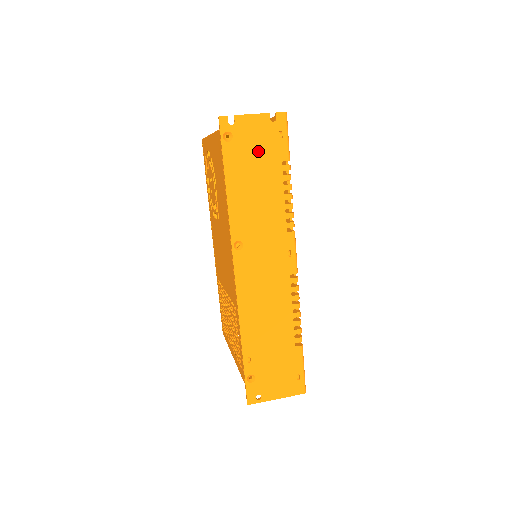
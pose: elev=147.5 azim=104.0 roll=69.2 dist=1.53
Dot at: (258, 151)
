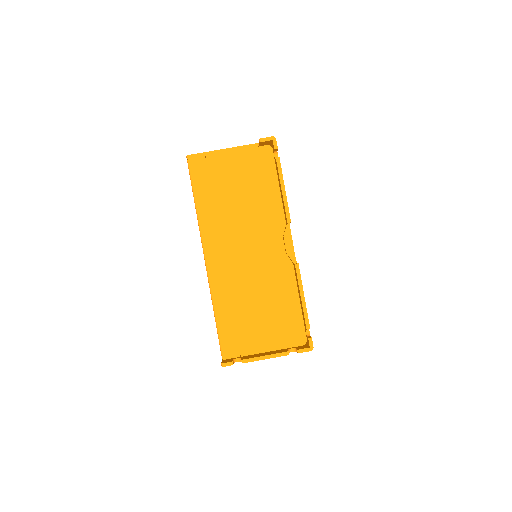
Dot at: occluded
